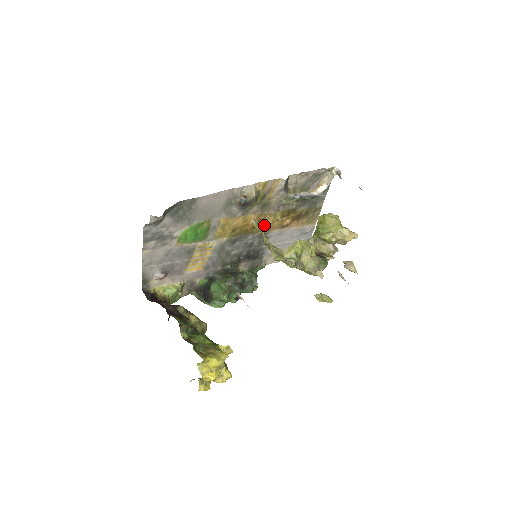
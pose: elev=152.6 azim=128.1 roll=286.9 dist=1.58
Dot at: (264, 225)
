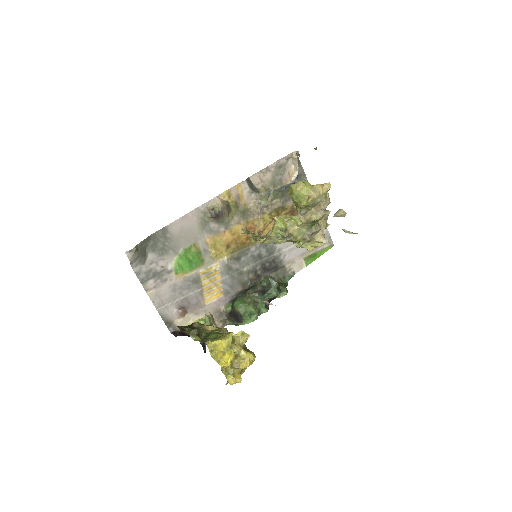
Dot at: (257, 231)
